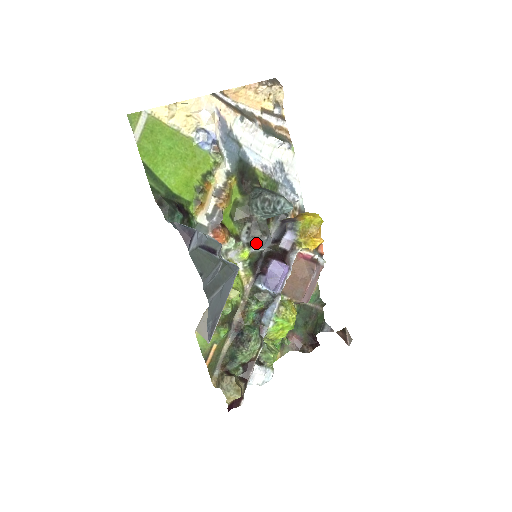
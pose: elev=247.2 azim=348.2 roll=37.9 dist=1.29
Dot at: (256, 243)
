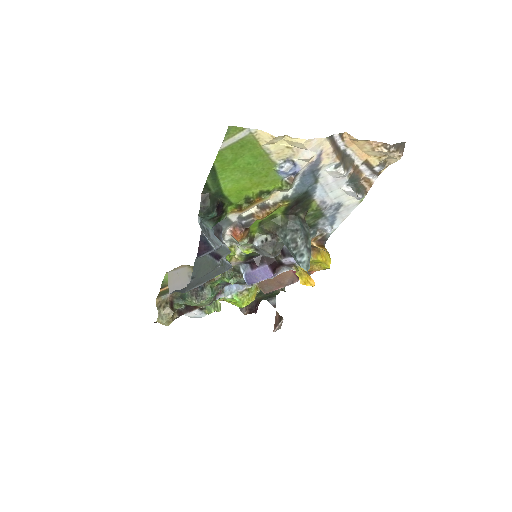
Dot at: (263, 253)
